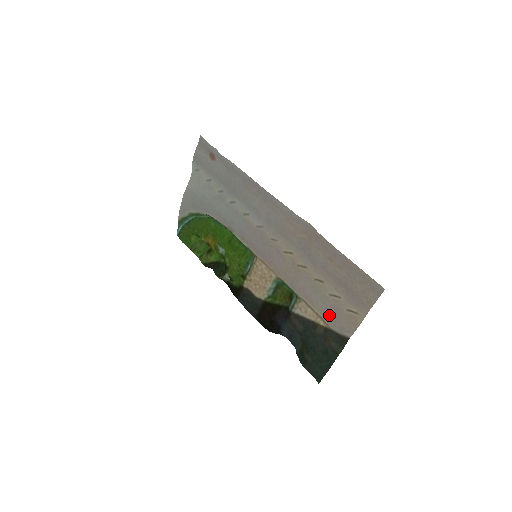
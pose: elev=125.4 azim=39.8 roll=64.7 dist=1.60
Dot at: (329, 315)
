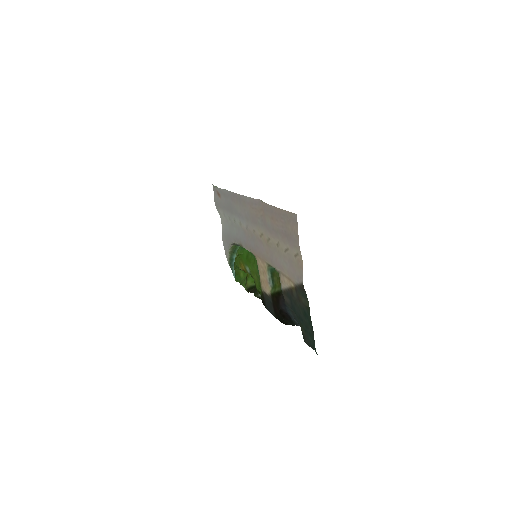
Dot at: (290, 272)
